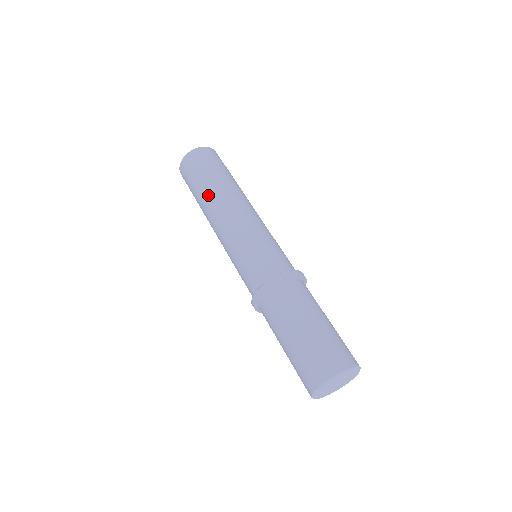
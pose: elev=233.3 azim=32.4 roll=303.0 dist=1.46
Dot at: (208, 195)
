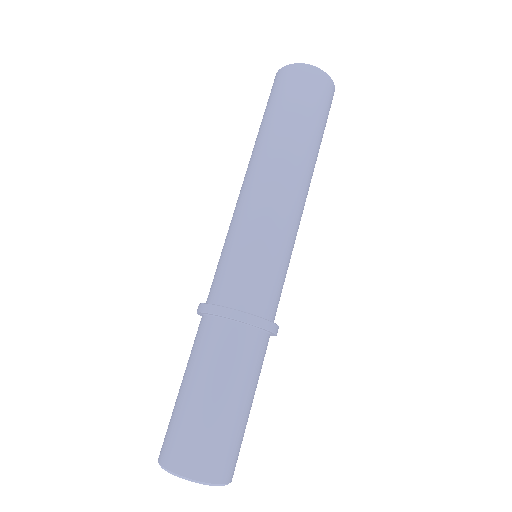
Dot at: (255, 145)
